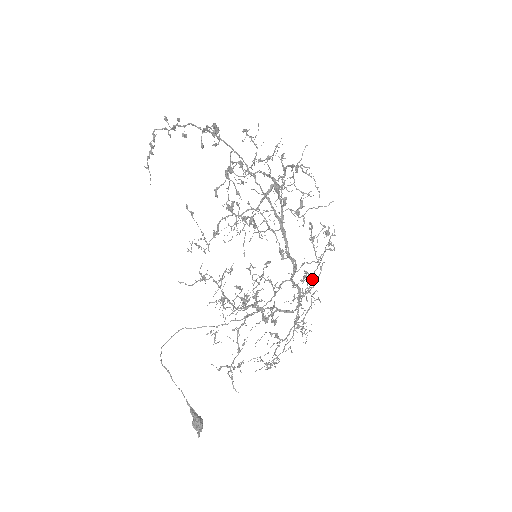
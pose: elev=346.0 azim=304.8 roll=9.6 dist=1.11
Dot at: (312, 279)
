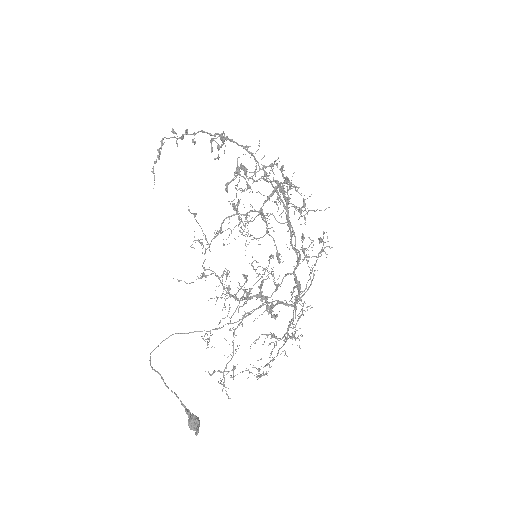
Dot at: (308, 280)
